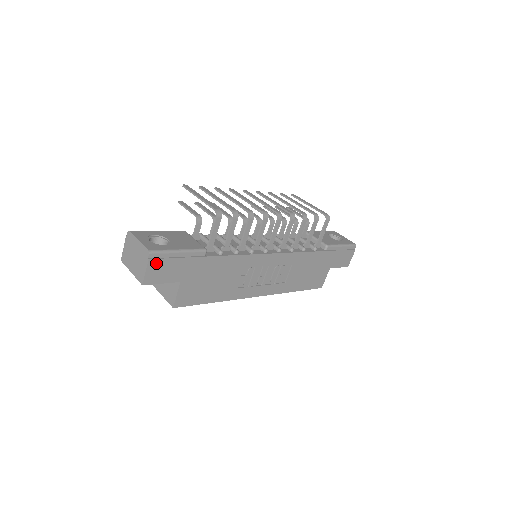
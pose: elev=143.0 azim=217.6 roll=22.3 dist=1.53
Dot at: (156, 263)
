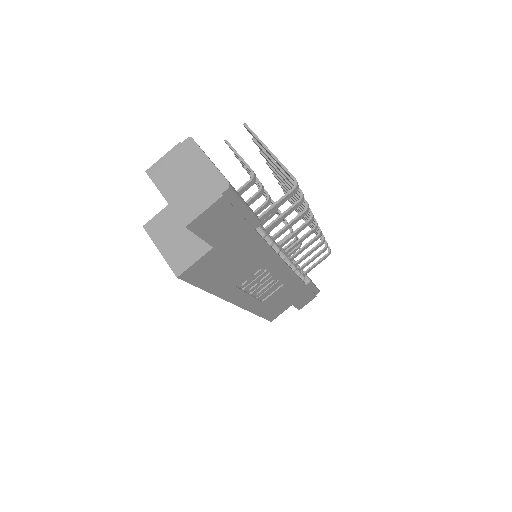
Dot at: (222, 206)
